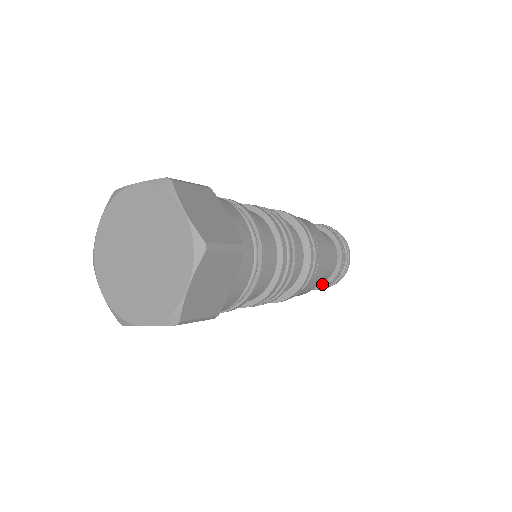
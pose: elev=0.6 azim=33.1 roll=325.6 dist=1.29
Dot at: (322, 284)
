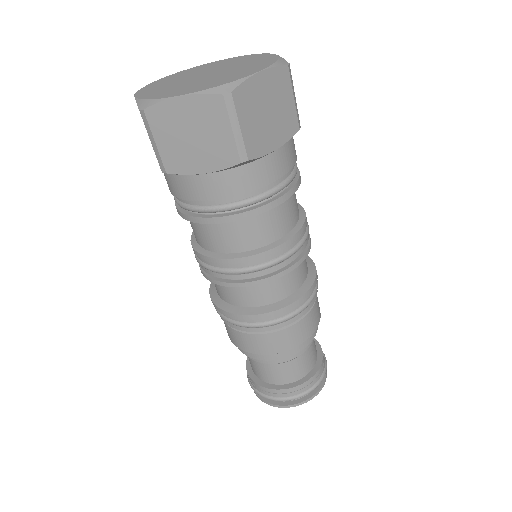
Dot at: (317, 364)
